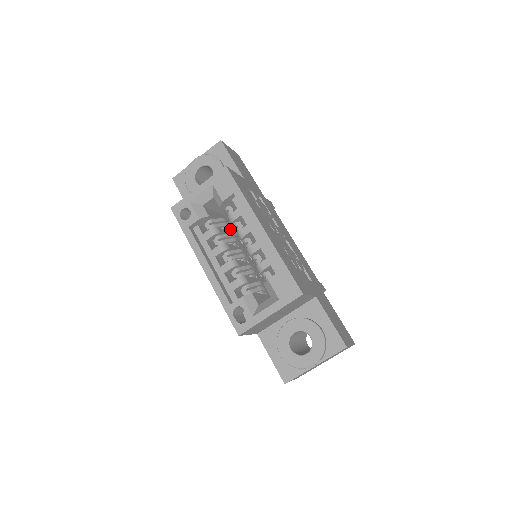
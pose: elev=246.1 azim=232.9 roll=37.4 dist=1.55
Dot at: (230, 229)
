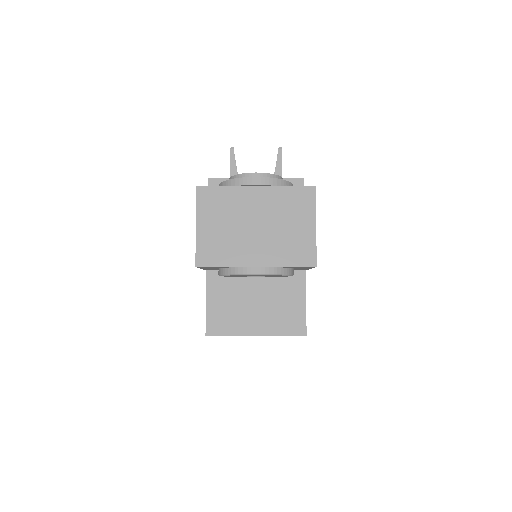
Dot at: occluded
